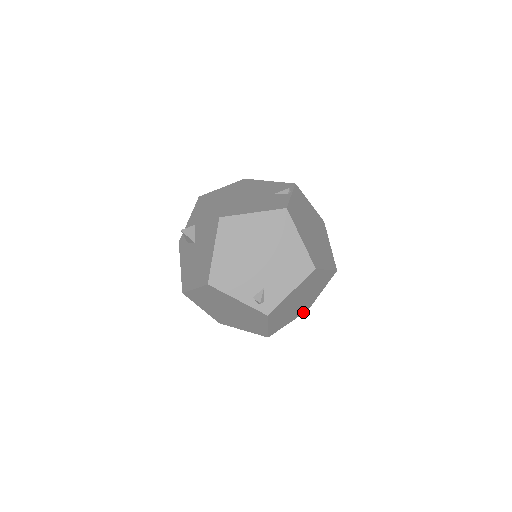
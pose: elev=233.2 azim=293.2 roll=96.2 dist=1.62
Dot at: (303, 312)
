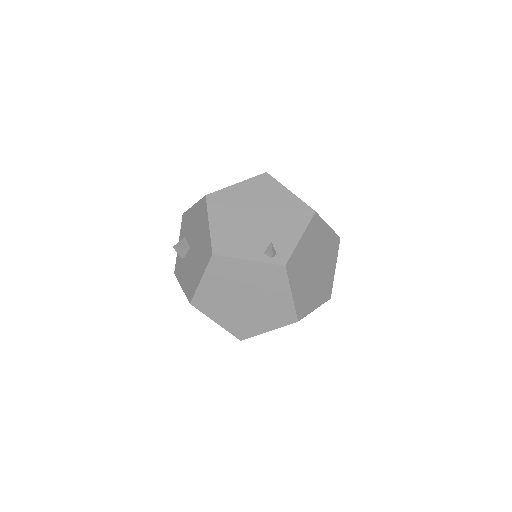
Dot at: (326, 299)
